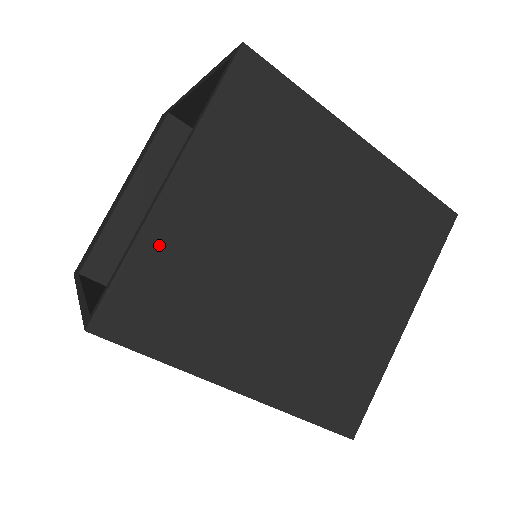
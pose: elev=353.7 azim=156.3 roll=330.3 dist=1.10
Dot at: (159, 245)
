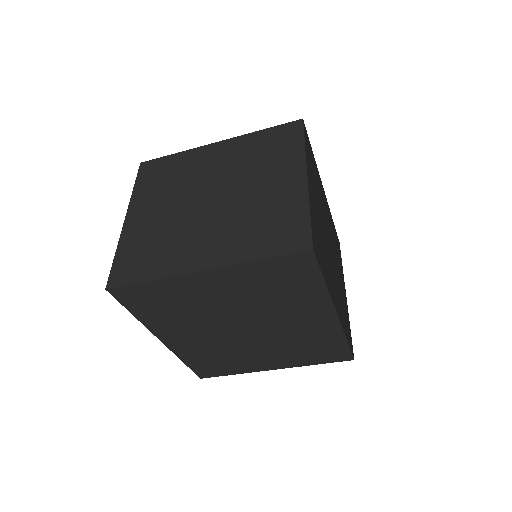
Dot at: (129, 240)
